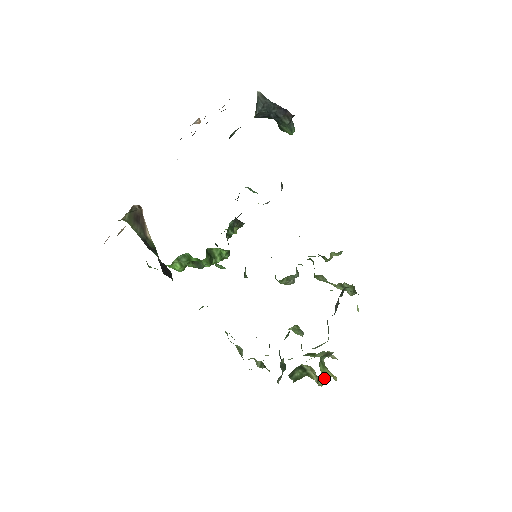
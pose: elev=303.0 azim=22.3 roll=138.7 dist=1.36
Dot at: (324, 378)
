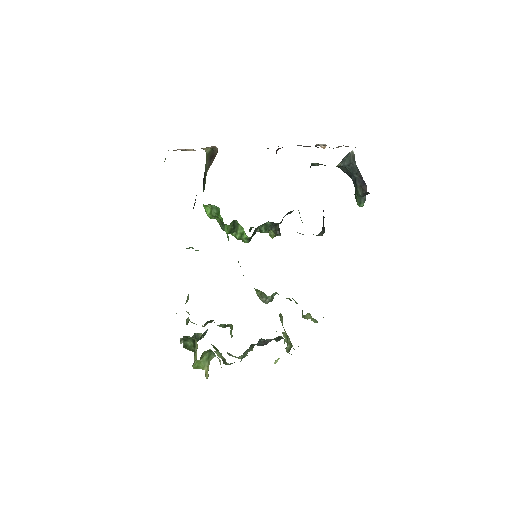
Dot at: (200, 366)
